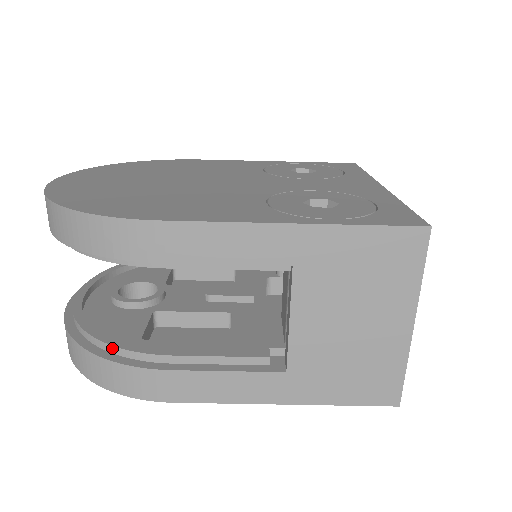
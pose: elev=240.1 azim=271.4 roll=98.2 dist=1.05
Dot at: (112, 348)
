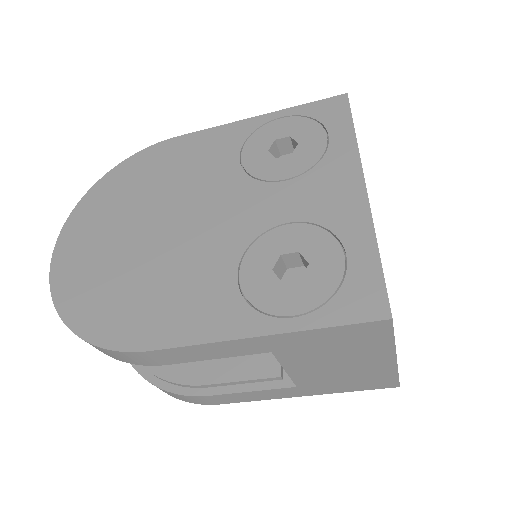
Dot at: (161, 379)
